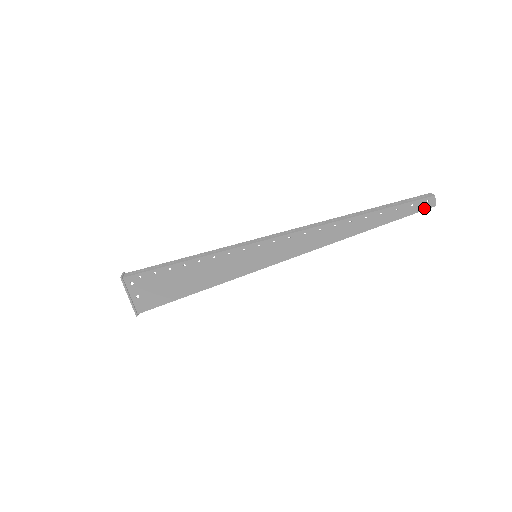
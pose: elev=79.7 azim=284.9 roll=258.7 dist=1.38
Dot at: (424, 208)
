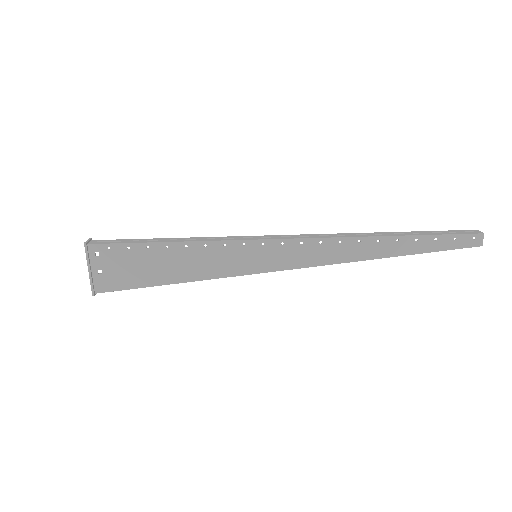
Dot at: (468, 245)
